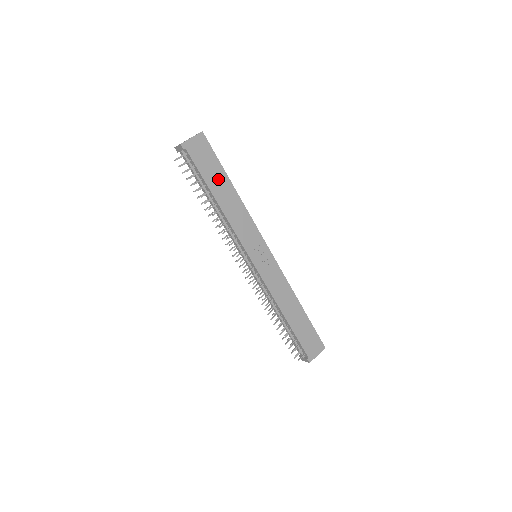
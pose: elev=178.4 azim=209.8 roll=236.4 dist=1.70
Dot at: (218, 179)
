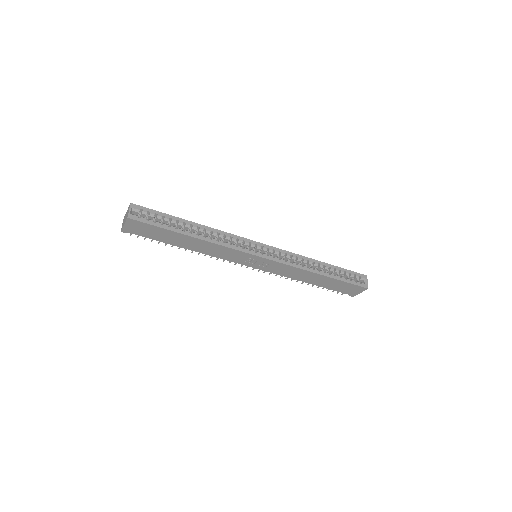
Dot at: (173, 237)
